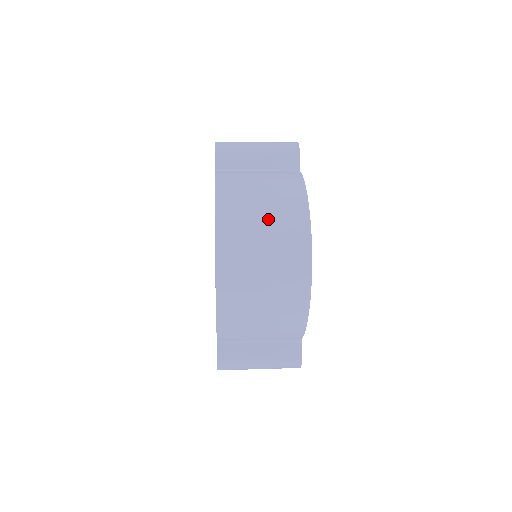
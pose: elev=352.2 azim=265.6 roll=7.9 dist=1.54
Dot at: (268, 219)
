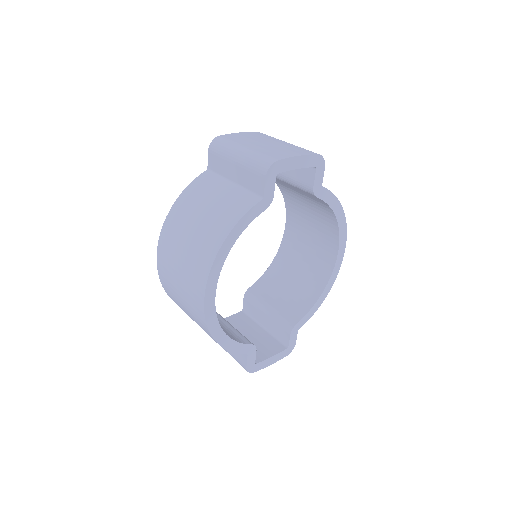
Dot at: (187, 249)
